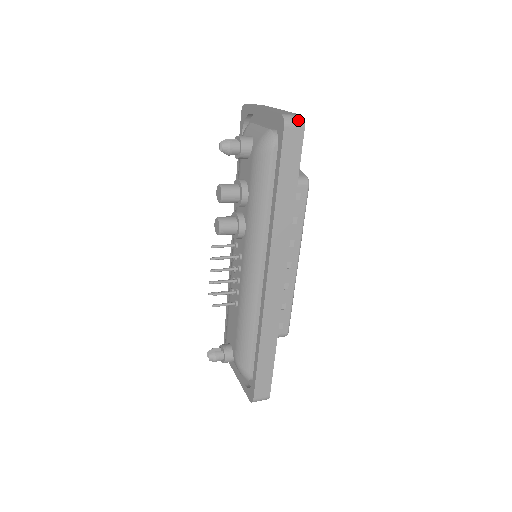
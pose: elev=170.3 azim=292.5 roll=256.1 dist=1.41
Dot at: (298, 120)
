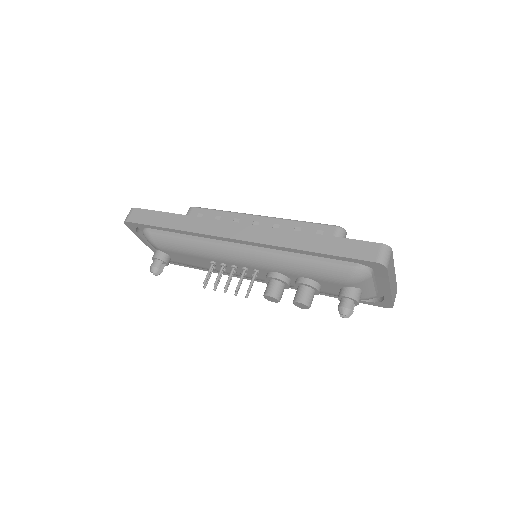
Dot at: occluded
